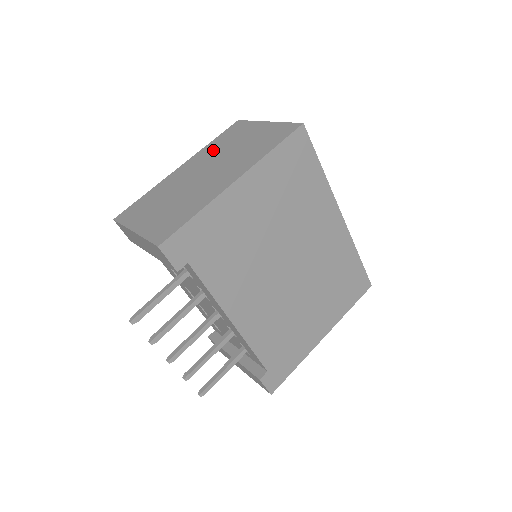
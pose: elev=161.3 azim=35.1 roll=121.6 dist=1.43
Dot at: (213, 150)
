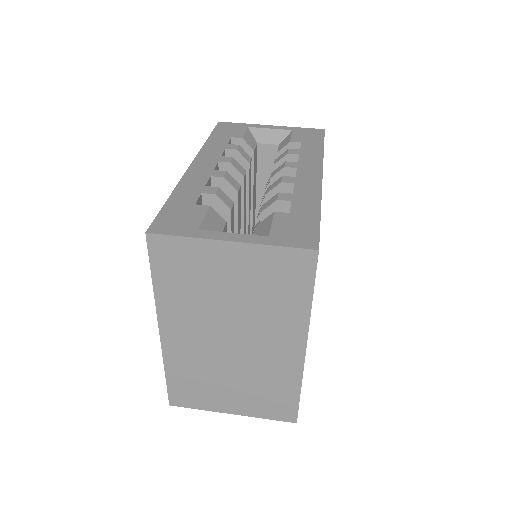
Dot at: (187, 303)
